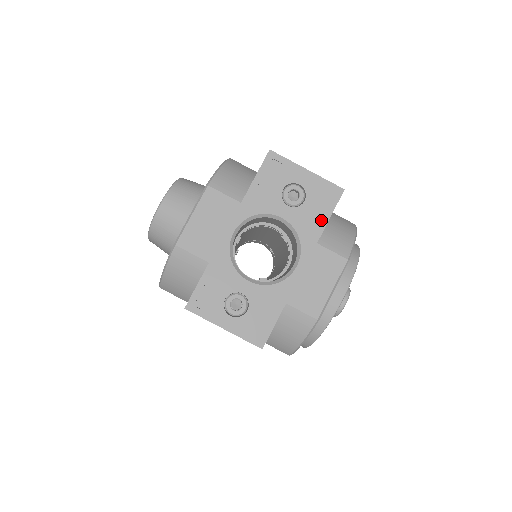
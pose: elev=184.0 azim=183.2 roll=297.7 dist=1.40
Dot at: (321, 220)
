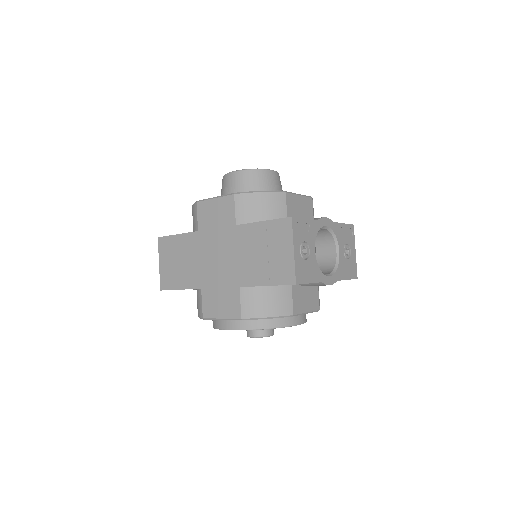
Dot at: (346, 275)
